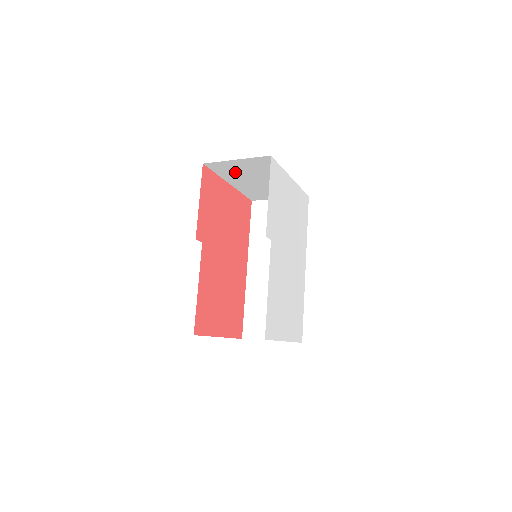
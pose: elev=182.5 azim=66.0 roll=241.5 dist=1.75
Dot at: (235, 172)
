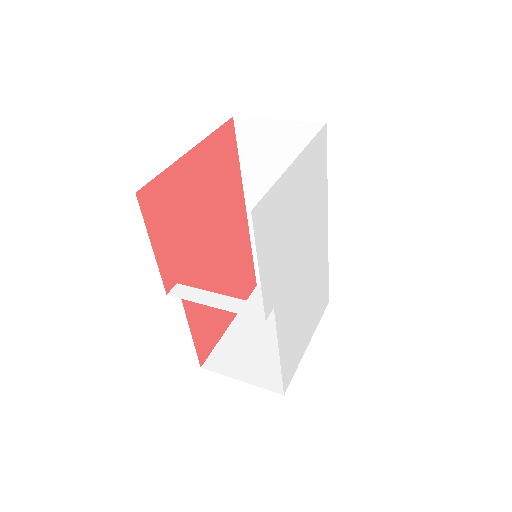
Dot at: occluded
